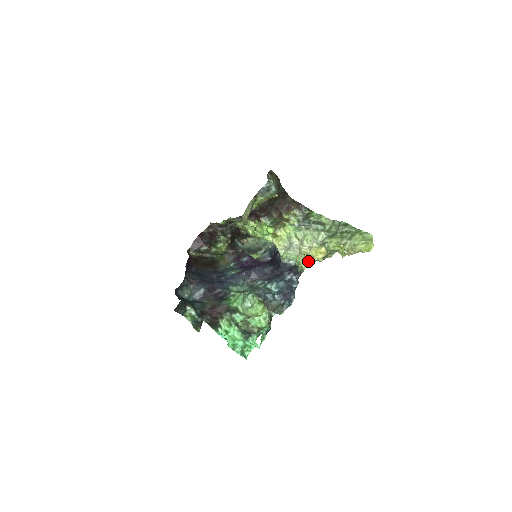
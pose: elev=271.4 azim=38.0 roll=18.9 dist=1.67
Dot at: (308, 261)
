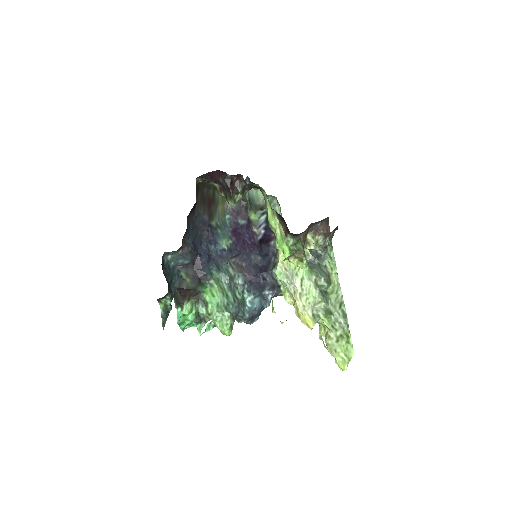
Dot at: (292, 304)
